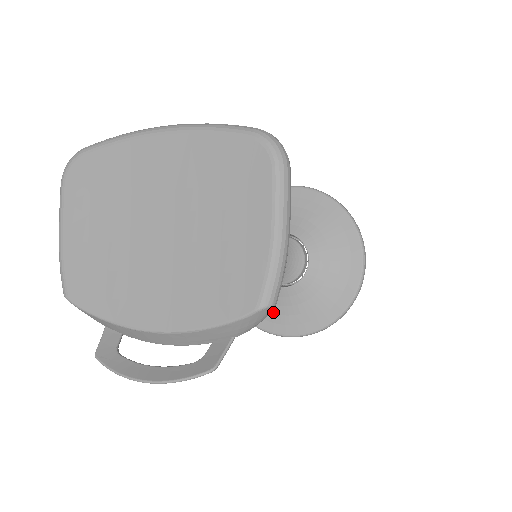
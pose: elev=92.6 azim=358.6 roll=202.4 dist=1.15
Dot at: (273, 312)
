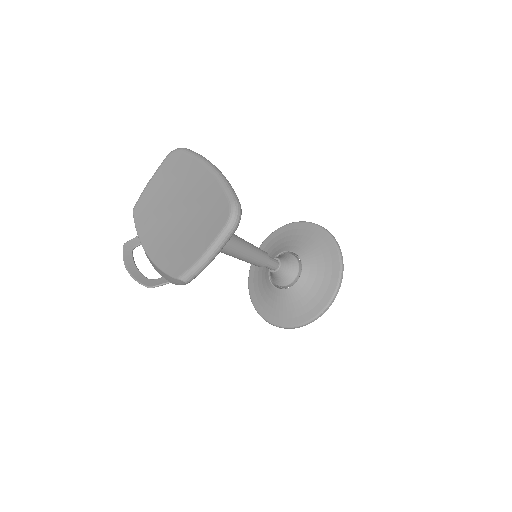
Dot at: (262, 294)
